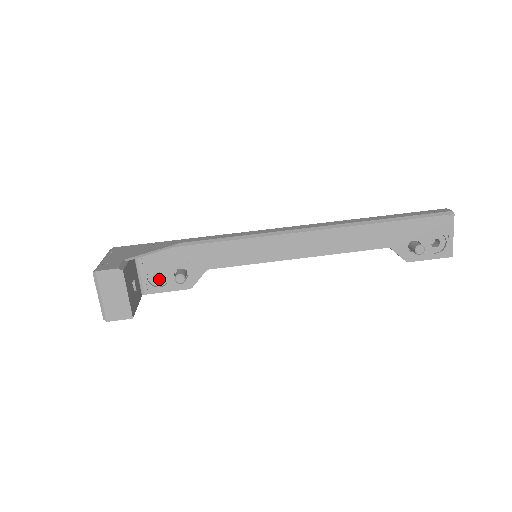
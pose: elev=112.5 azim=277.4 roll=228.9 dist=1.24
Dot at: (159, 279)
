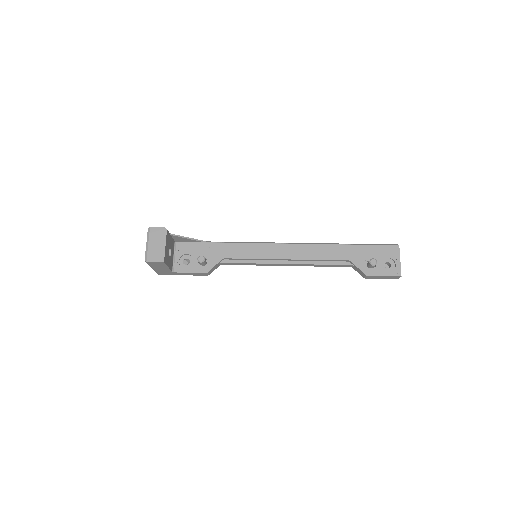
Dot at: (187, 265)
